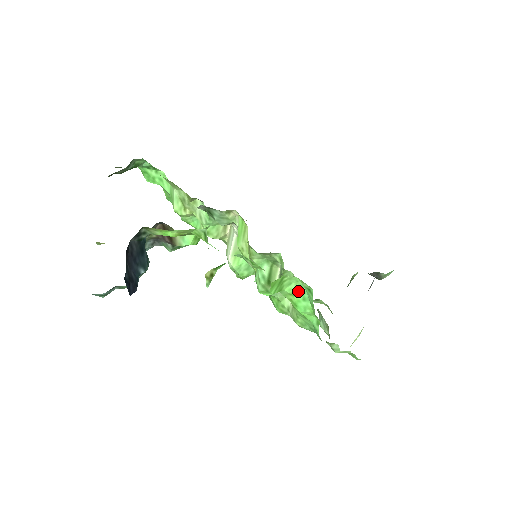
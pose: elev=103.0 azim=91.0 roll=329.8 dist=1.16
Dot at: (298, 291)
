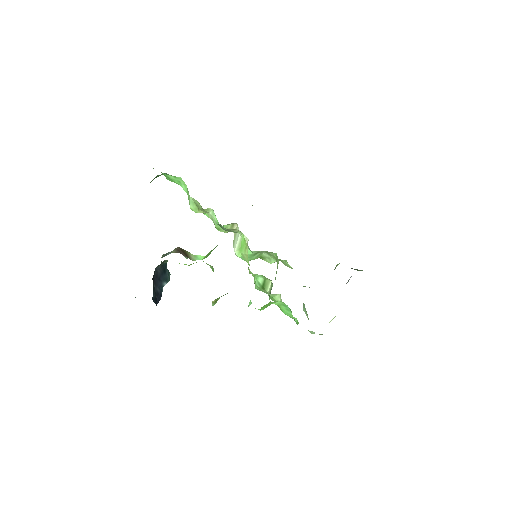
Dot at: (283, 305)
